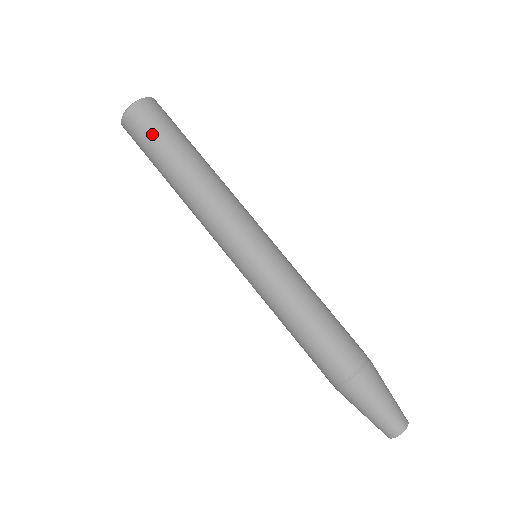
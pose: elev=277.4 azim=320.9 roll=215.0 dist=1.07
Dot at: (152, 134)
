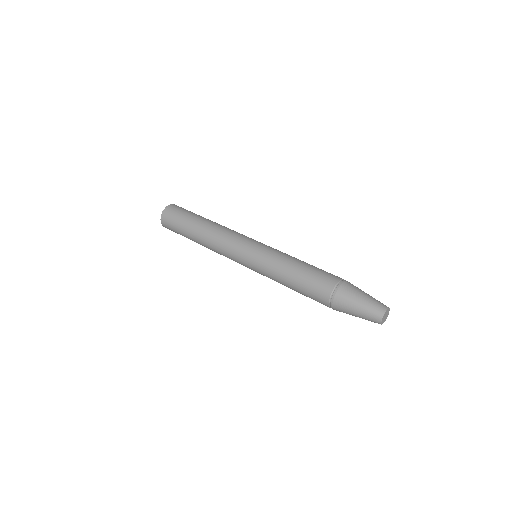
Dot at: (187, 211)
